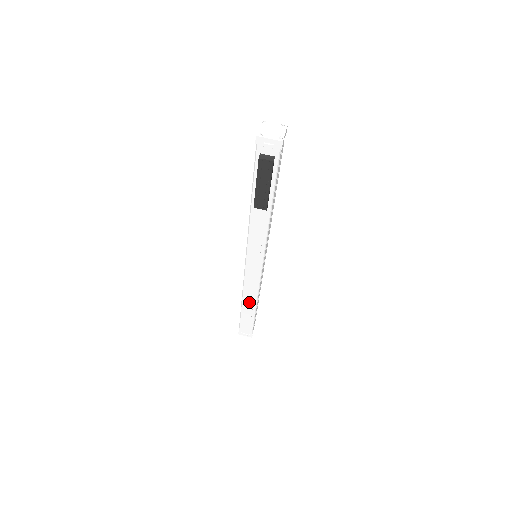
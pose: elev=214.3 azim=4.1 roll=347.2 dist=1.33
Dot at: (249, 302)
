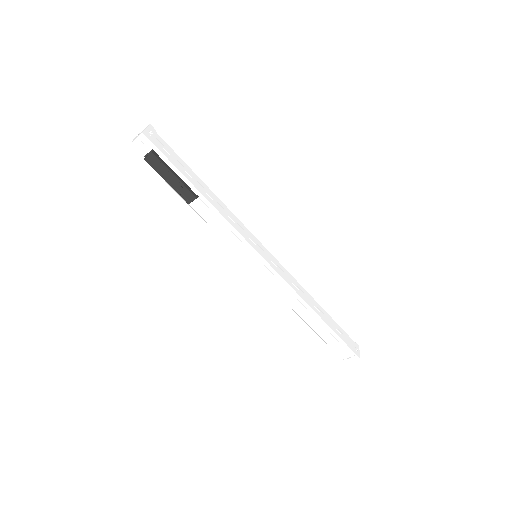
Dot at: (304, 312)
